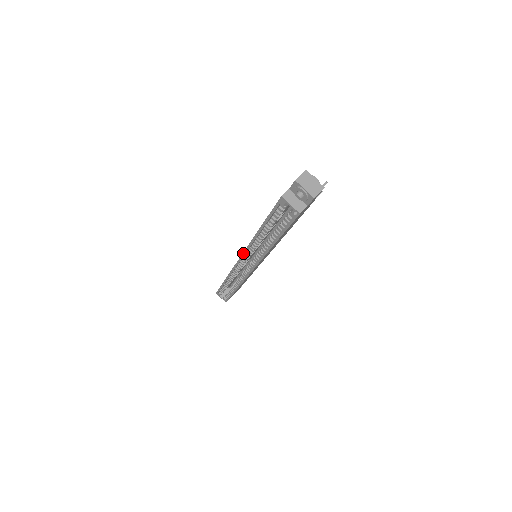
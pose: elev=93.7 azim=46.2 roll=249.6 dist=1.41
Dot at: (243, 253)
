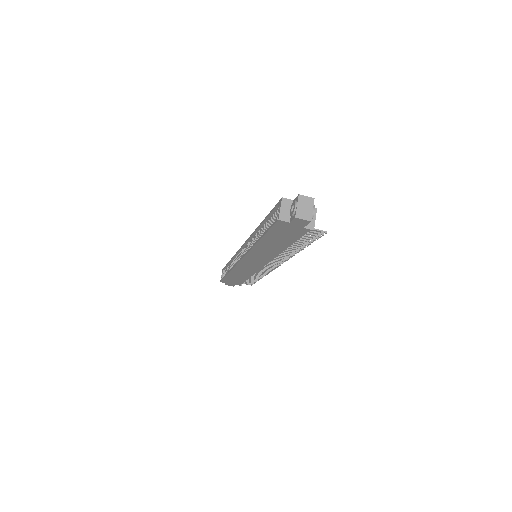
Dot at: (247, 239)
